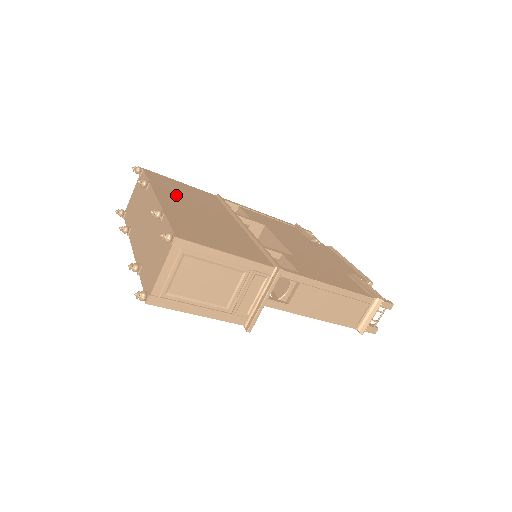
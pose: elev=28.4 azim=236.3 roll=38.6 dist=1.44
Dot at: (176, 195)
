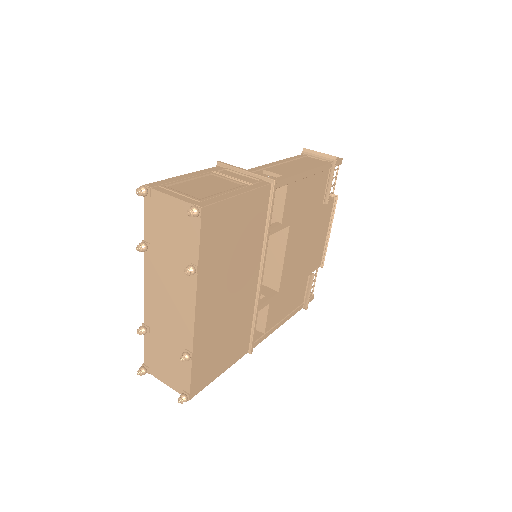
Dot at: (218, 275)
